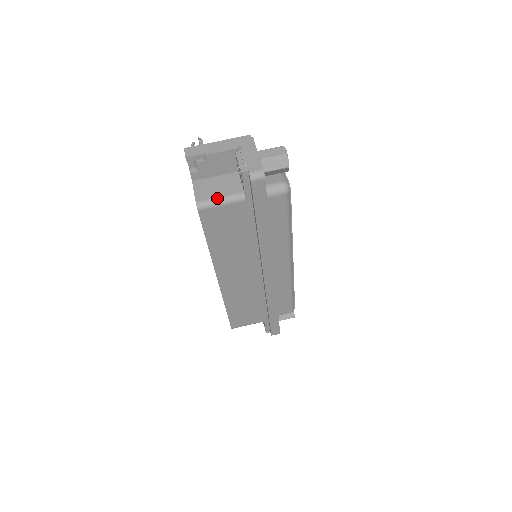
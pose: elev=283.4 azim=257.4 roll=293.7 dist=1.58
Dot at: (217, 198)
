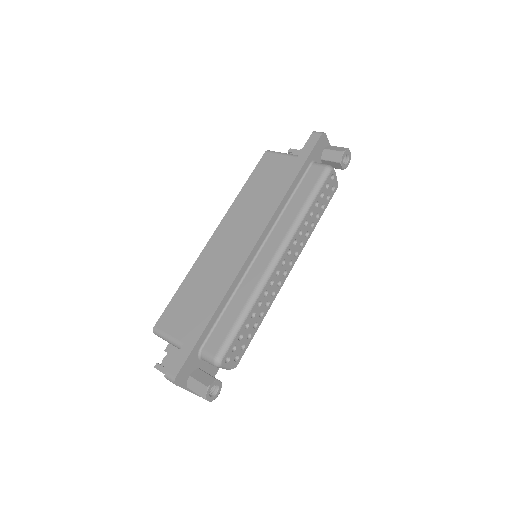
Dot at: occluded
